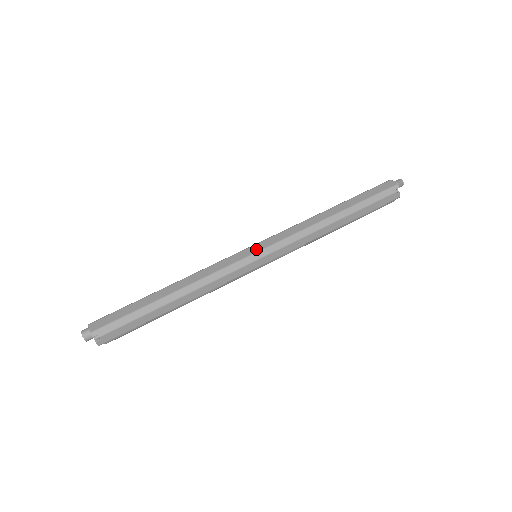
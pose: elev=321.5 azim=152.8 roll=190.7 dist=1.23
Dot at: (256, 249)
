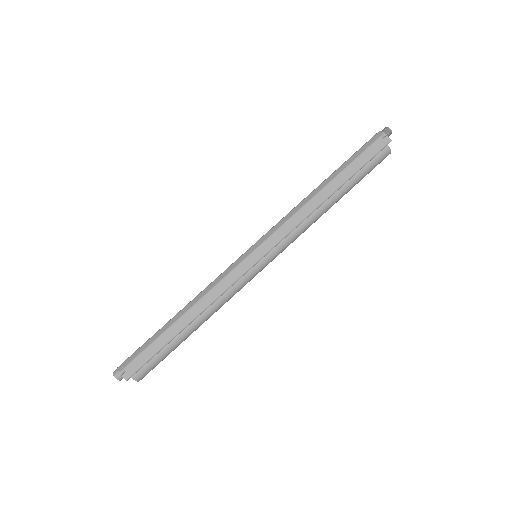
Dot at: (250, 247)
